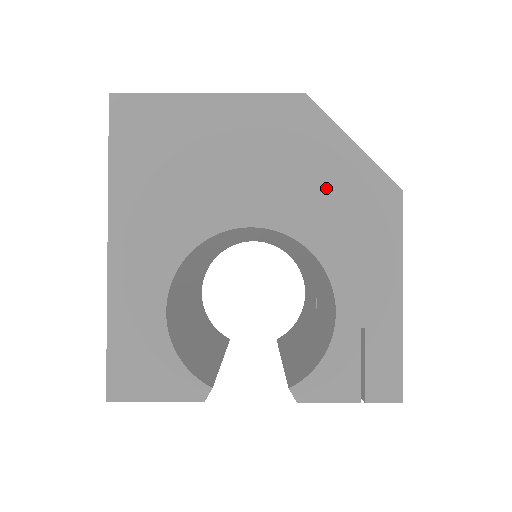
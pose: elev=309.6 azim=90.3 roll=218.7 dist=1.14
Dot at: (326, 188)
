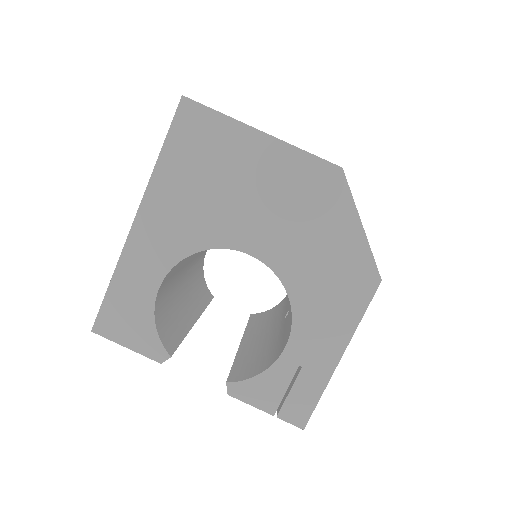
Dot at: (322, 252)
